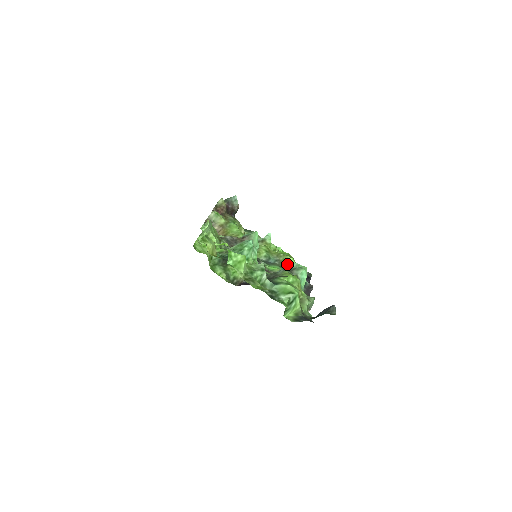
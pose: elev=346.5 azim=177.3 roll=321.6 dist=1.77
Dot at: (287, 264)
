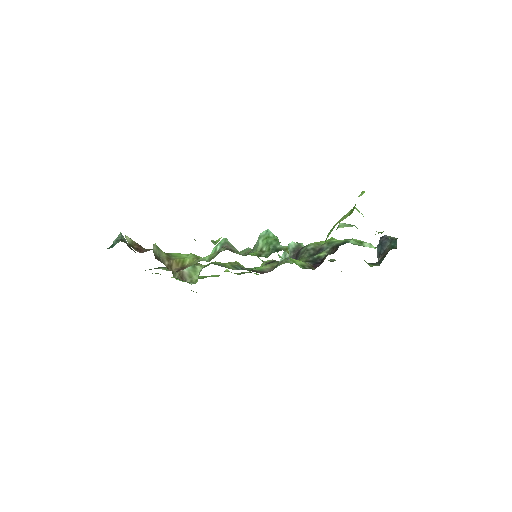
Dot at: occluded
